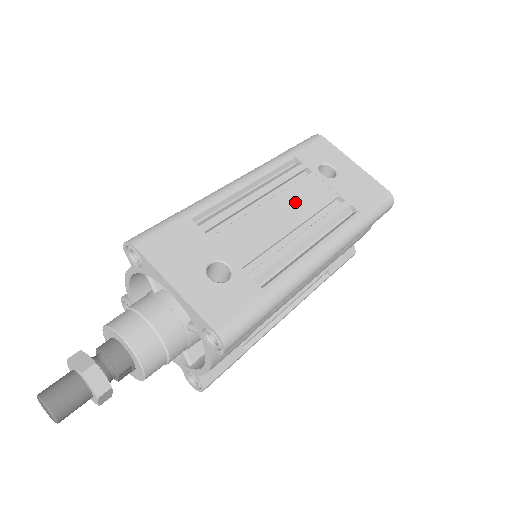
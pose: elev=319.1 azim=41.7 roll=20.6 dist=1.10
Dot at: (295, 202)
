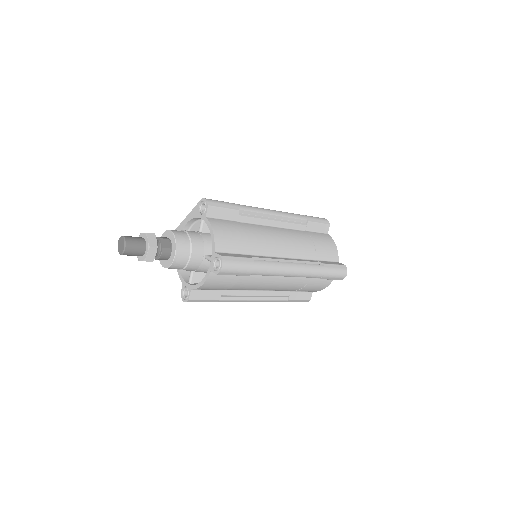
Dot at: occluded
